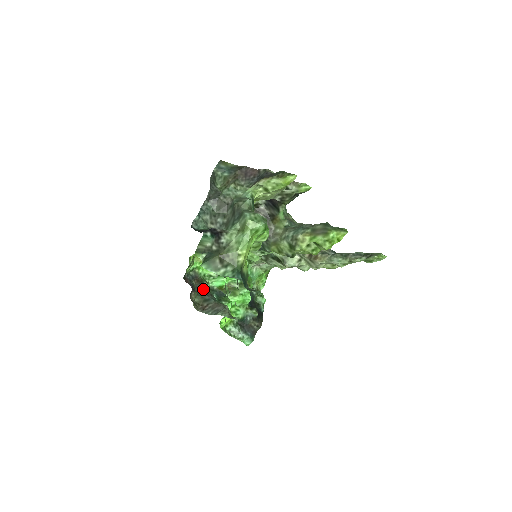
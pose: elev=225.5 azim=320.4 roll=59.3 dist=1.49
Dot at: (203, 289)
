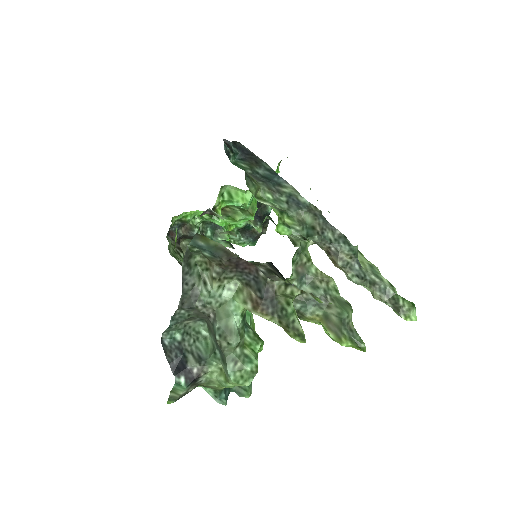
Dot at: occluded
